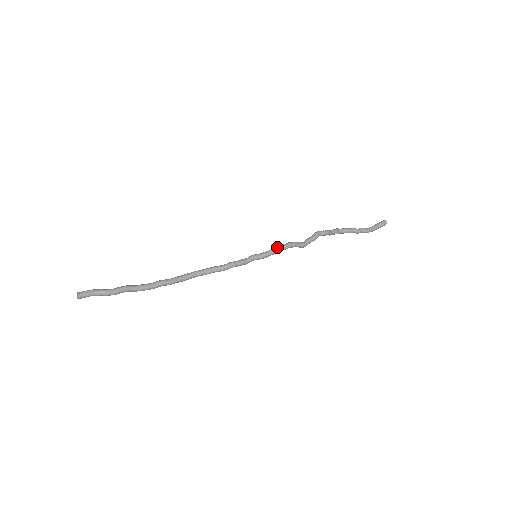
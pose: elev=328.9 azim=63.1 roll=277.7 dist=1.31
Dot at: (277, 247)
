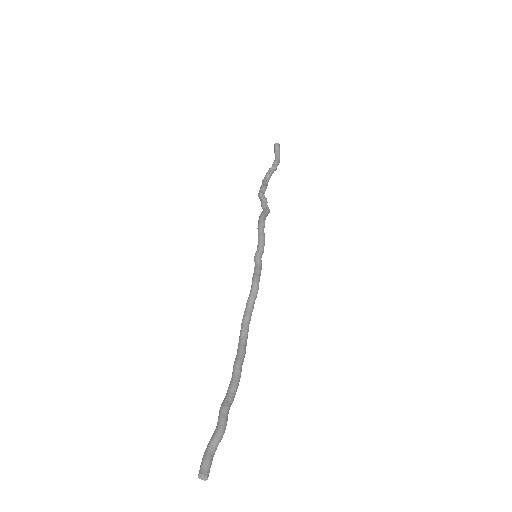
Dot at: (259, 230)
